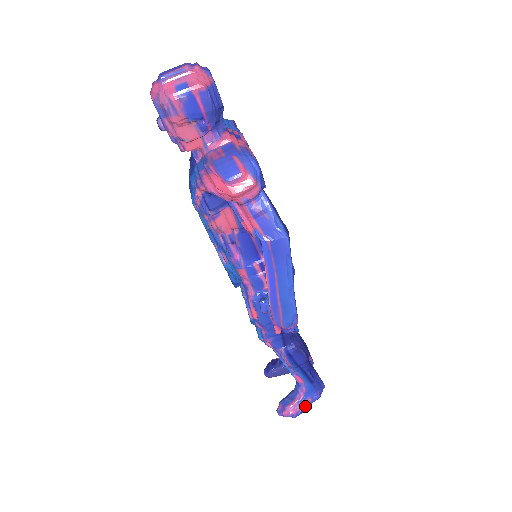
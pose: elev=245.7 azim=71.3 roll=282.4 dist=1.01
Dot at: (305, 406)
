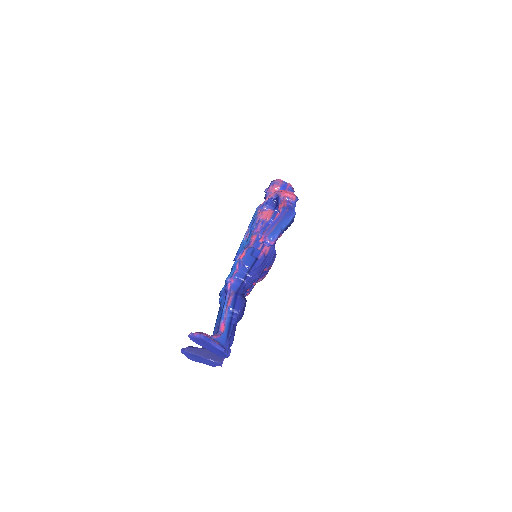
Dot at: (213, 340)
